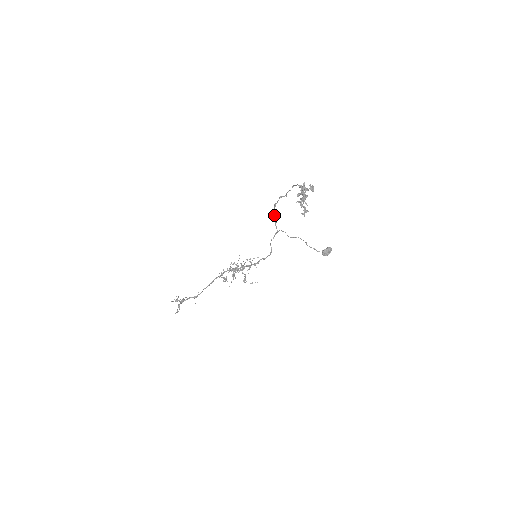
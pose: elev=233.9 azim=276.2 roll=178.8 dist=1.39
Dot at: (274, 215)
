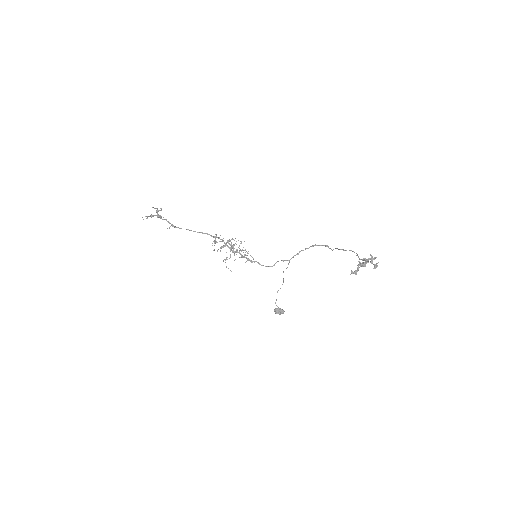
Dot at: occluded
